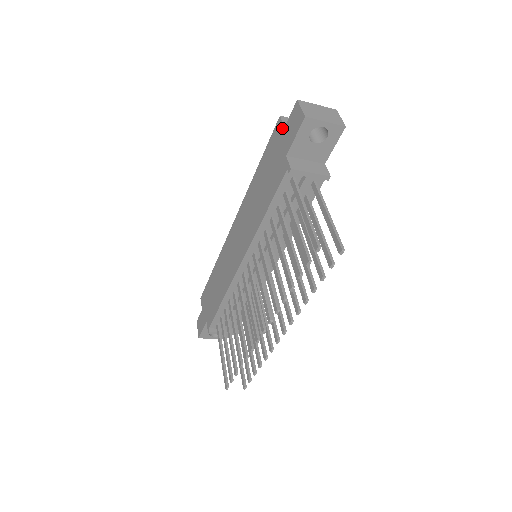
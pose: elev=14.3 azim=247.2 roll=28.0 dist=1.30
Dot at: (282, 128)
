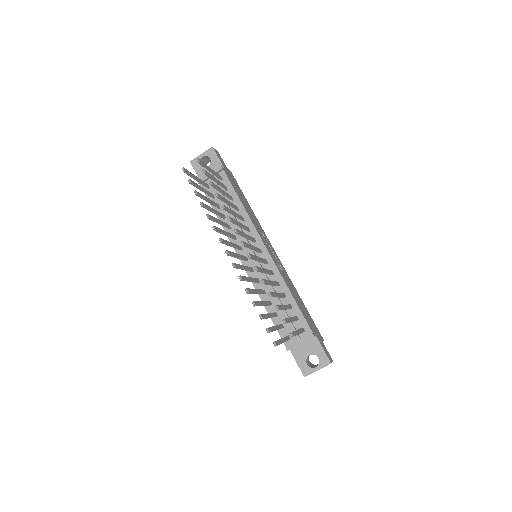
Dot at: occluded
